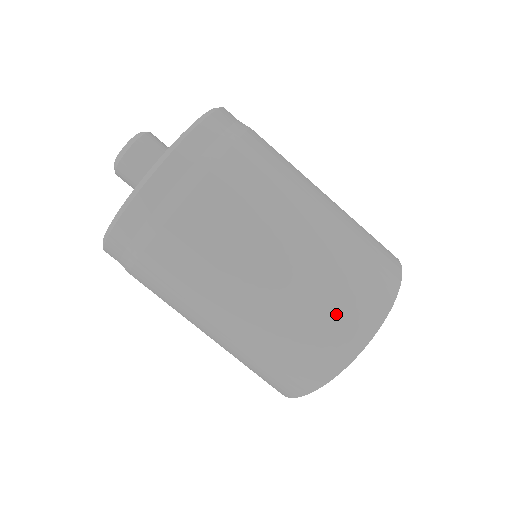
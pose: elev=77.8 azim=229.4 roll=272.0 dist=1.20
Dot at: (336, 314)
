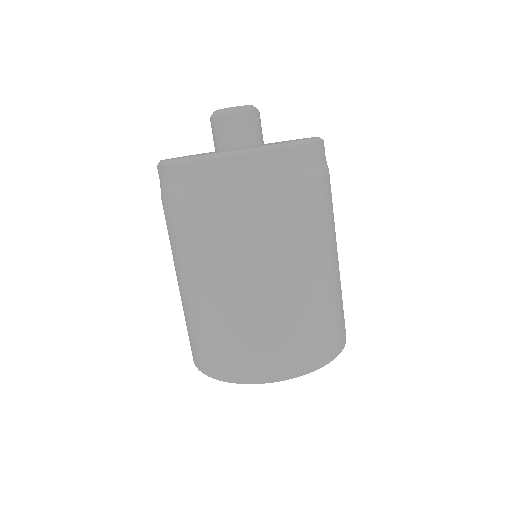
Dot at: (203, 344)
